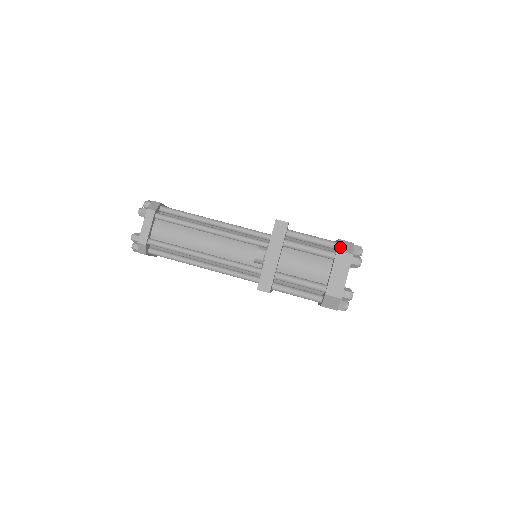
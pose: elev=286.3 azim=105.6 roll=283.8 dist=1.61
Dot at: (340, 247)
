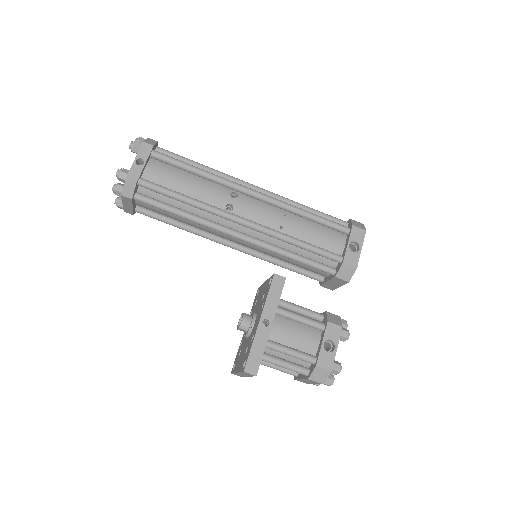
Dot at: (313, 376)
